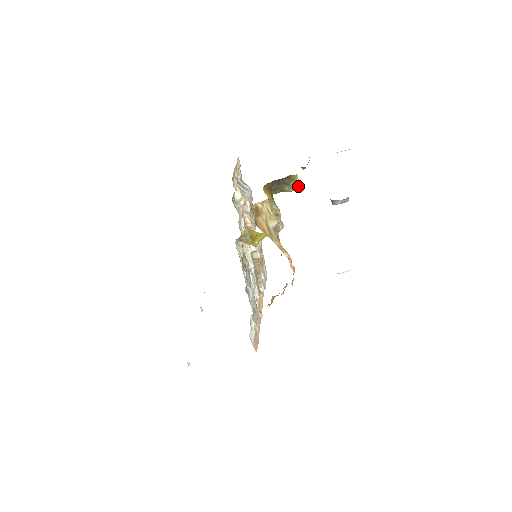
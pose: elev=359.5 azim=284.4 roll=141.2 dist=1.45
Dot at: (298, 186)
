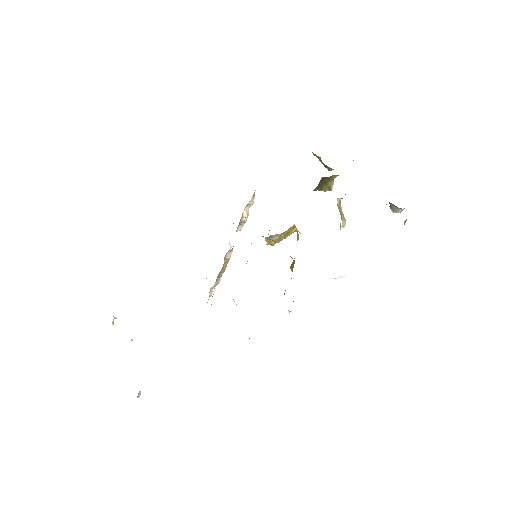
Dot at: occluded
